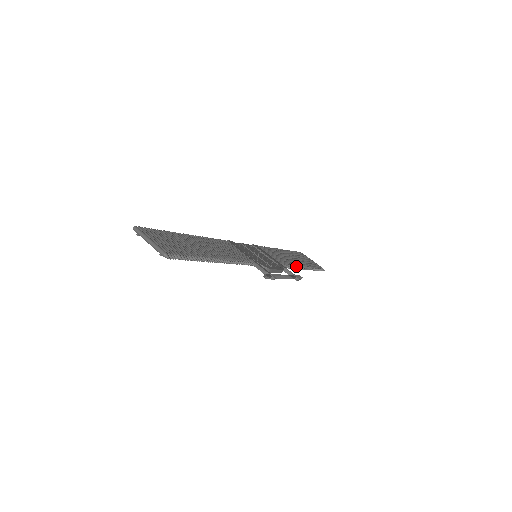
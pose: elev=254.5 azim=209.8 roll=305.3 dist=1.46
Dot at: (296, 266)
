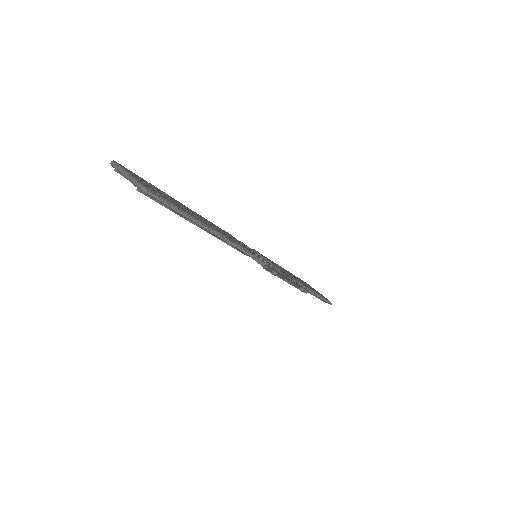
Dot at: (301, 284)
